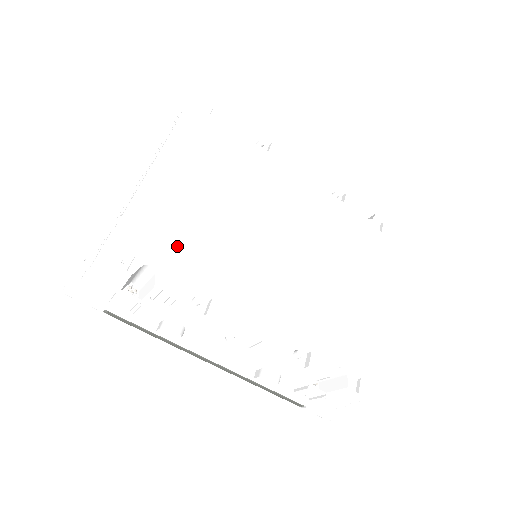
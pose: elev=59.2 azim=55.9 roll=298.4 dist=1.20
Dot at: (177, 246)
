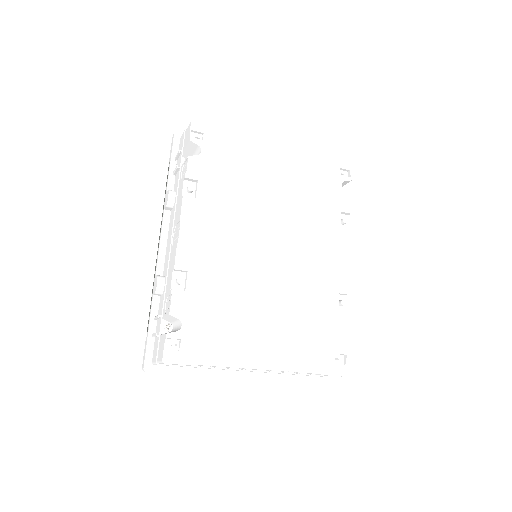
Dot at: (224, 166)
